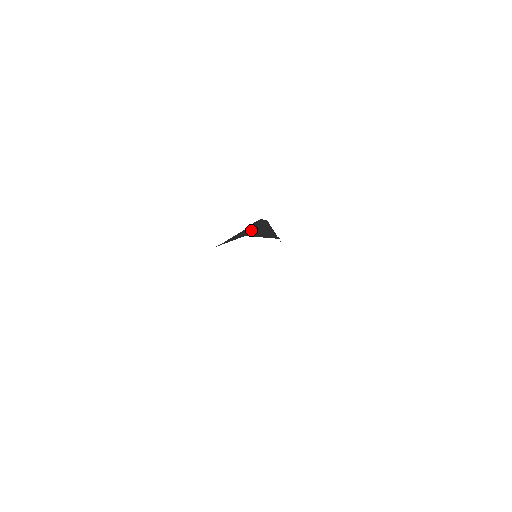
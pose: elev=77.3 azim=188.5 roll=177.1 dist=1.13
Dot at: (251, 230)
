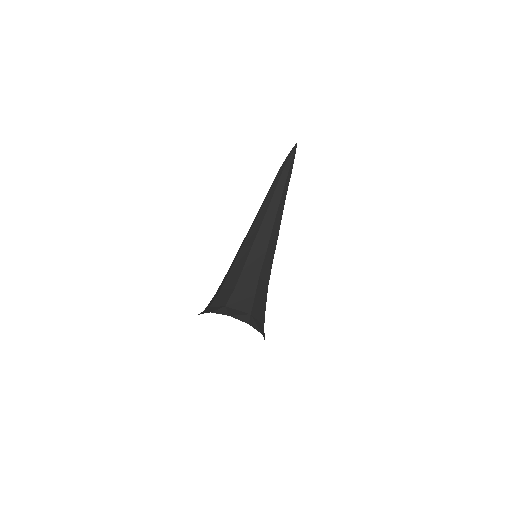
Dot at: (237, 257)
